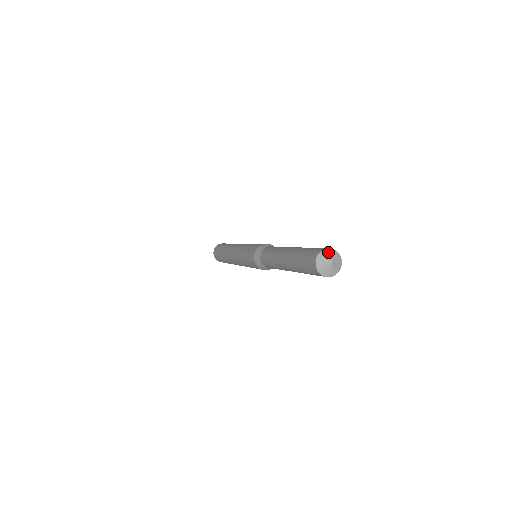
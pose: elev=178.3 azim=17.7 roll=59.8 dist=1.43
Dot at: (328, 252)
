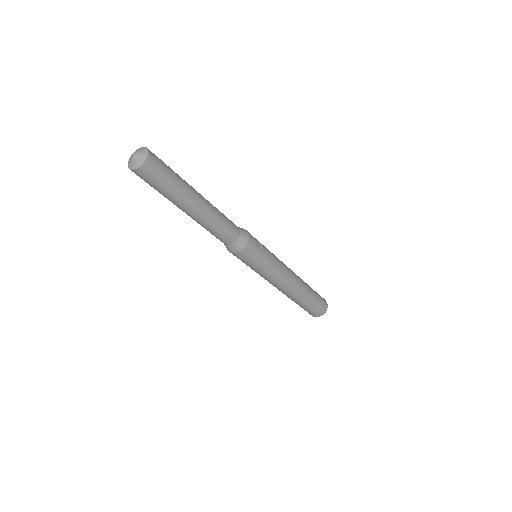
Dot at: occluded
